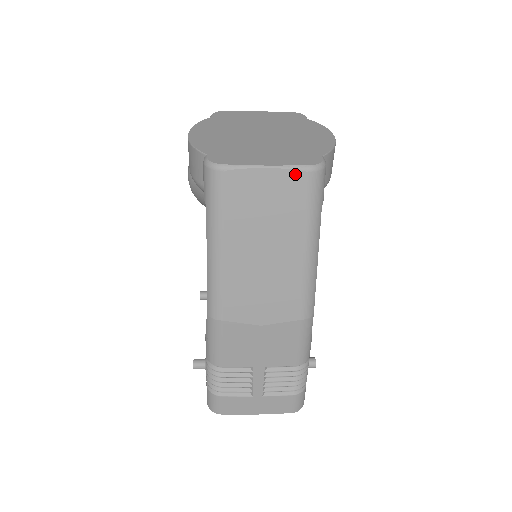
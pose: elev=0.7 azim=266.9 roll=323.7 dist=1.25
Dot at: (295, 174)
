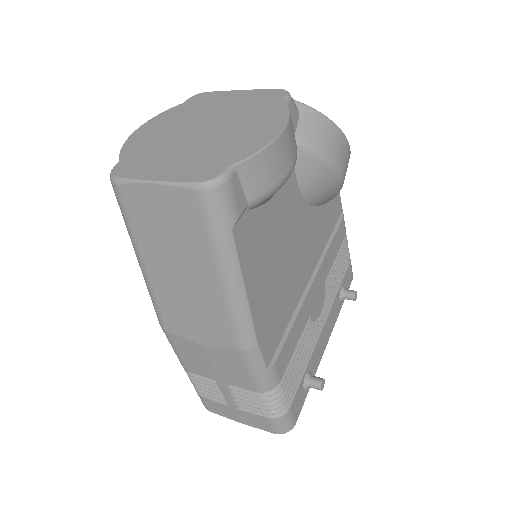
Dot at: (183, 192)
